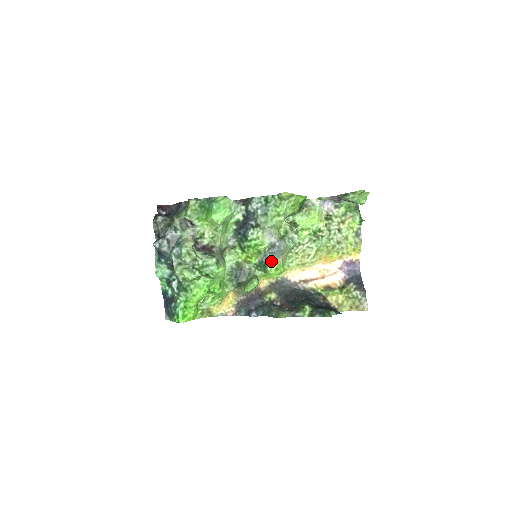
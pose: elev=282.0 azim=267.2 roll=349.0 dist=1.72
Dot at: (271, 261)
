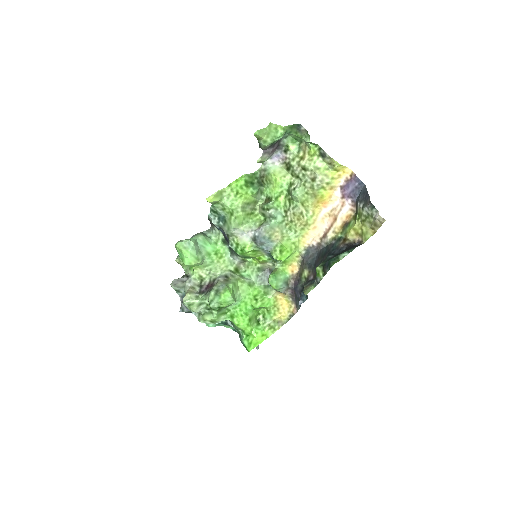
Dot at: (271, 249)
